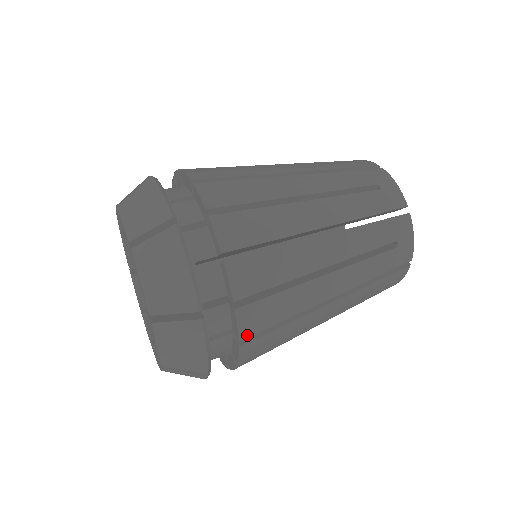
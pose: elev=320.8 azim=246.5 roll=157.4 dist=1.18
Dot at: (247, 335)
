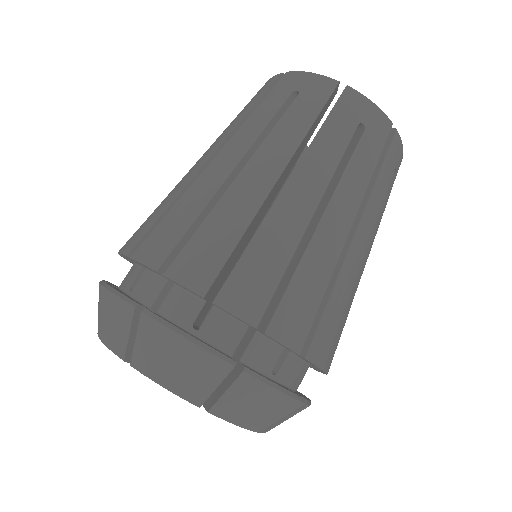
Dot at: occluded
